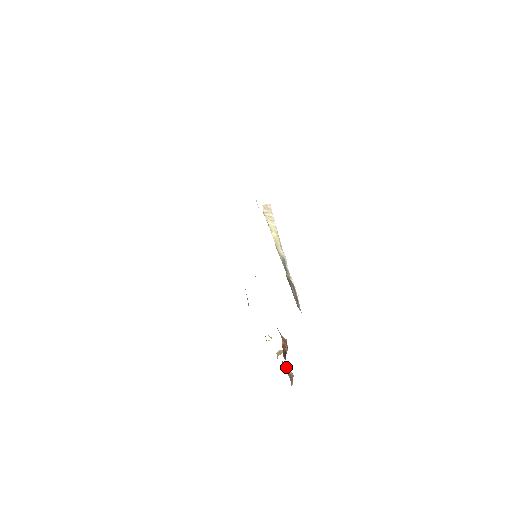
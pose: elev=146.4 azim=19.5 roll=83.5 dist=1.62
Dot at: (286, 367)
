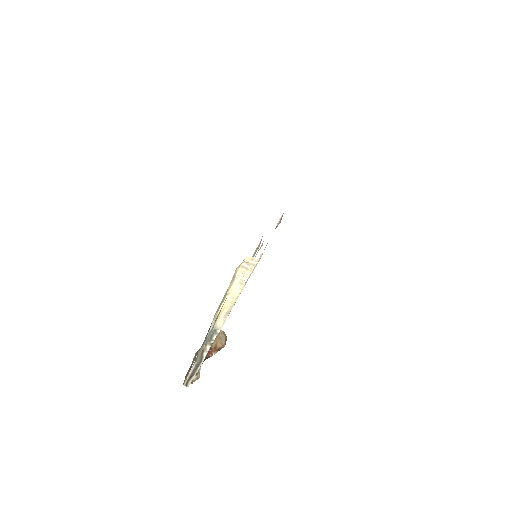
Dot at: occluded
